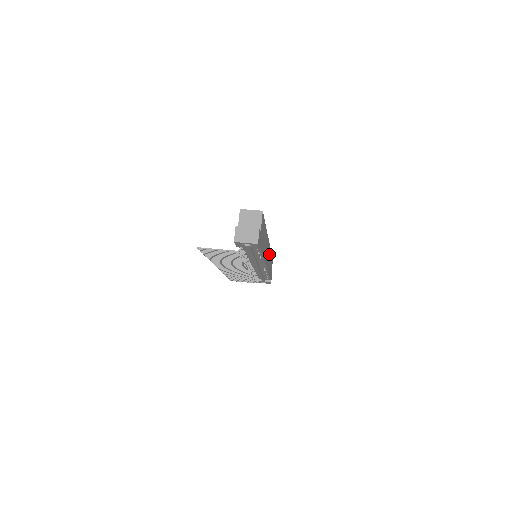
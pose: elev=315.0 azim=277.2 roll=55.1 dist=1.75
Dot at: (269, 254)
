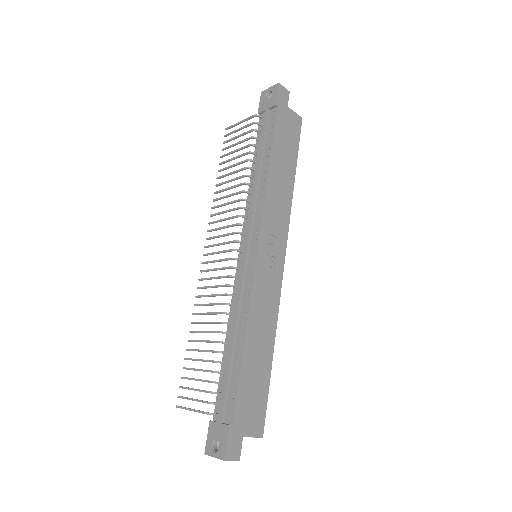
Dot at: (271, 299)
